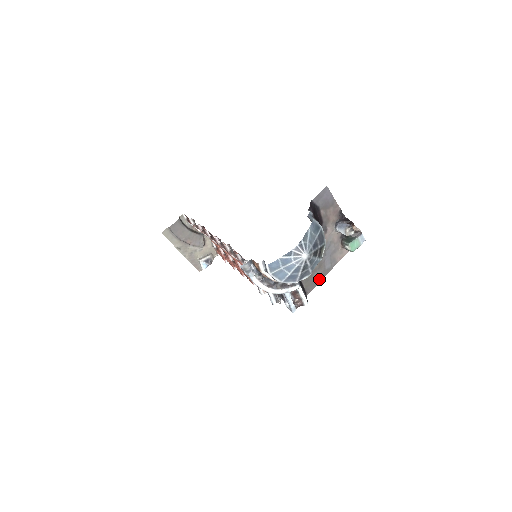
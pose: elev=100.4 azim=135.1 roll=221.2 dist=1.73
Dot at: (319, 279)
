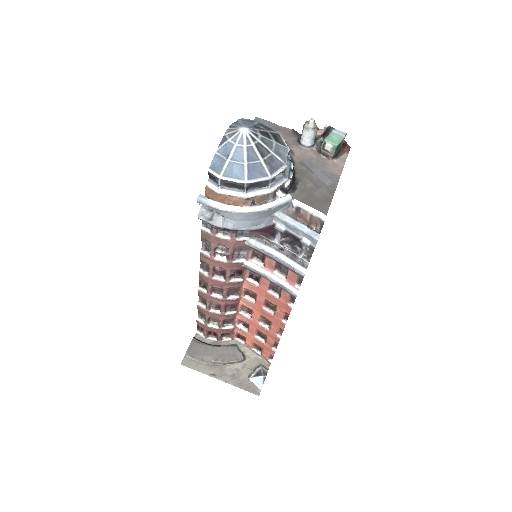
Dot at: (328, 198)
